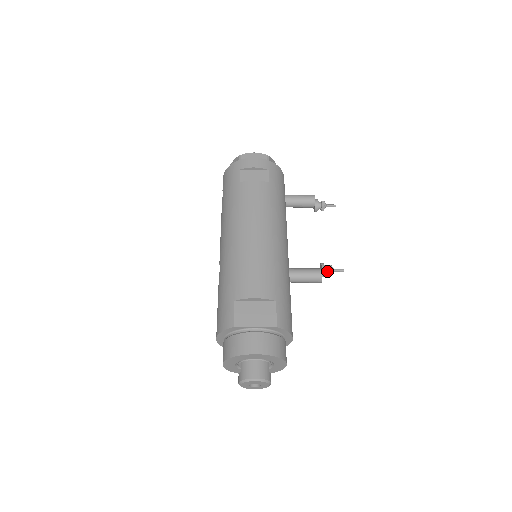
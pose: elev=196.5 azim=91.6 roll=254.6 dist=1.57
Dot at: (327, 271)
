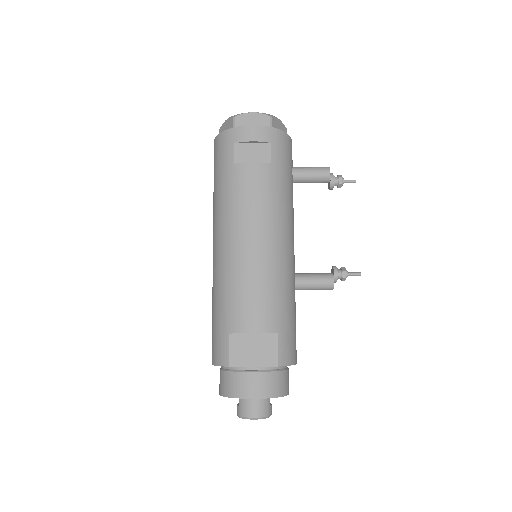
Dot at: (340, 277)
